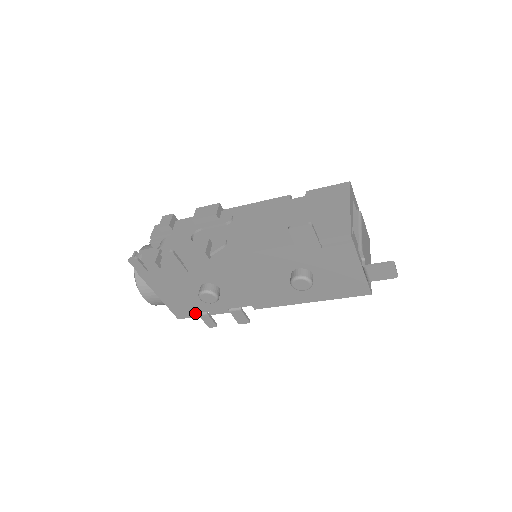
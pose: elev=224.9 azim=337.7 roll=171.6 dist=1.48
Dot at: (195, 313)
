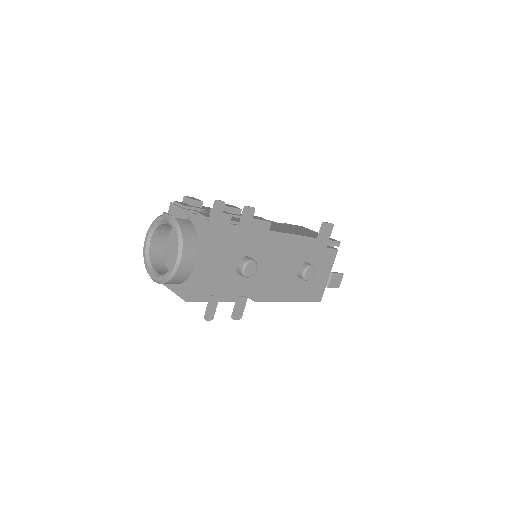
Dot at: (208, 295)
